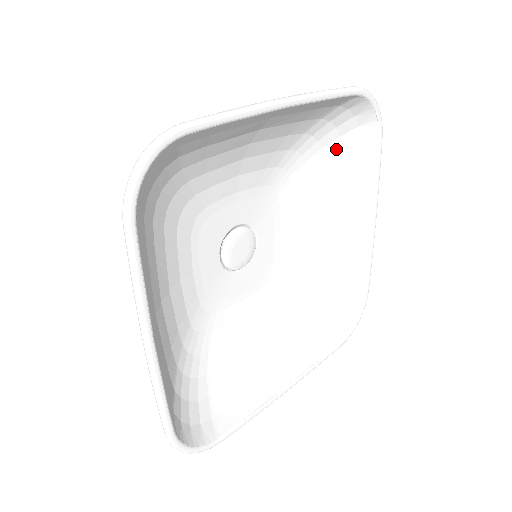
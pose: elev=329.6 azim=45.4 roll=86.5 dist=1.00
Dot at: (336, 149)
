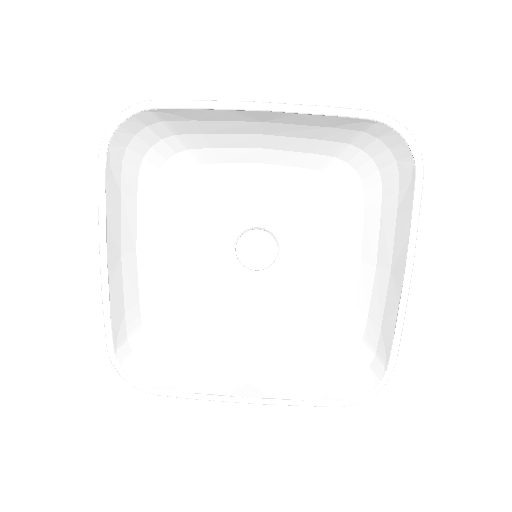
Dot at: (376, 183)
